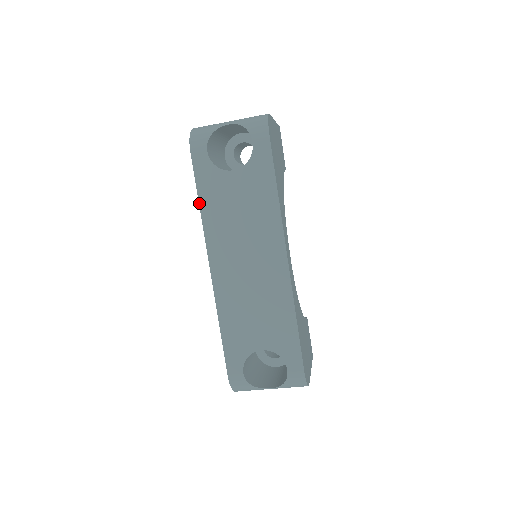
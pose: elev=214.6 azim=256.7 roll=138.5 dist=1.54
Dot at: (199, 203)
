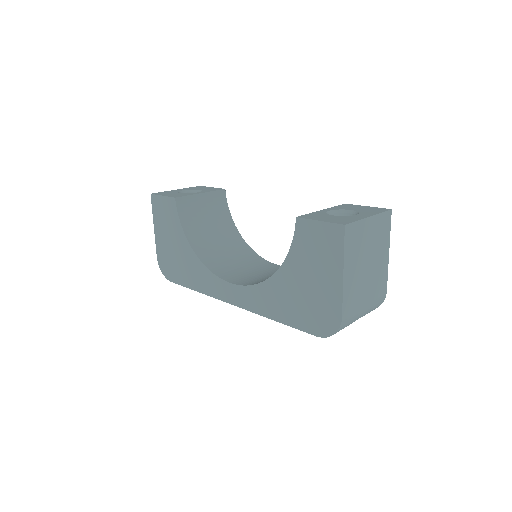
Dot at: occluded
